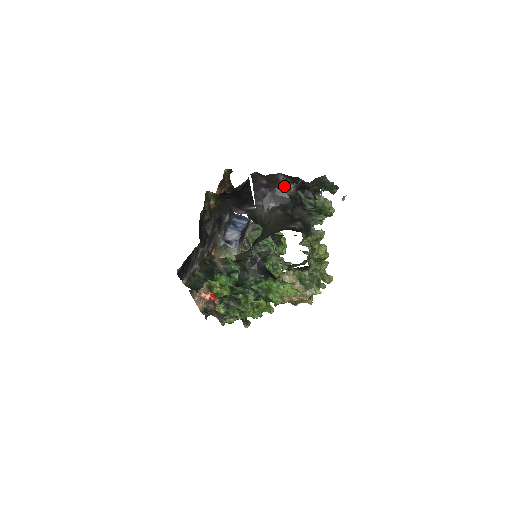
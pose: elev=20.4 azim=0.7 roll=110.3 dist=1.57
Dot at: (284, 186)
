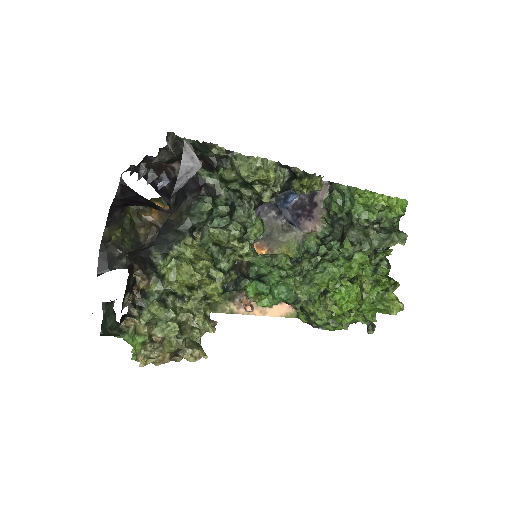
Dot at: (171, 168)
